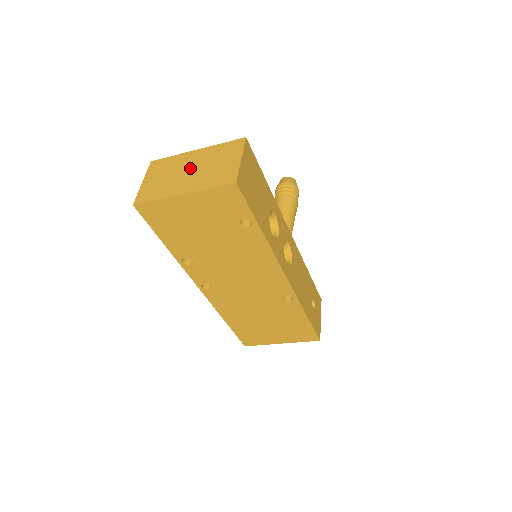
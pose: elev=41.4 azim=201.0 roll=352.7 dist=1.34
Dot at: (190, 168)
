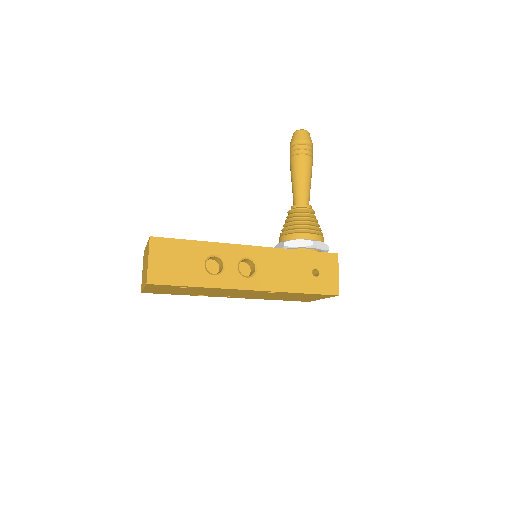
Dot at: (145, 264)
